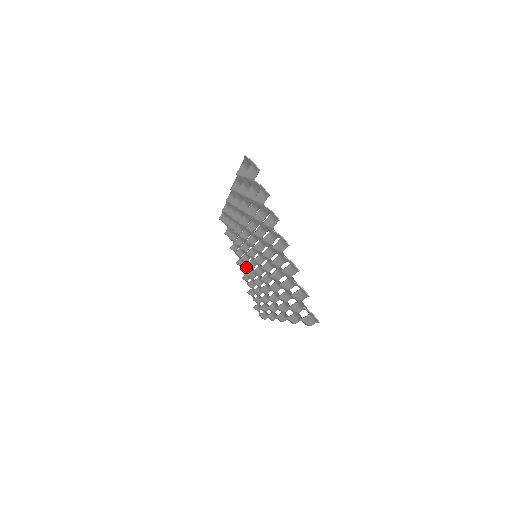
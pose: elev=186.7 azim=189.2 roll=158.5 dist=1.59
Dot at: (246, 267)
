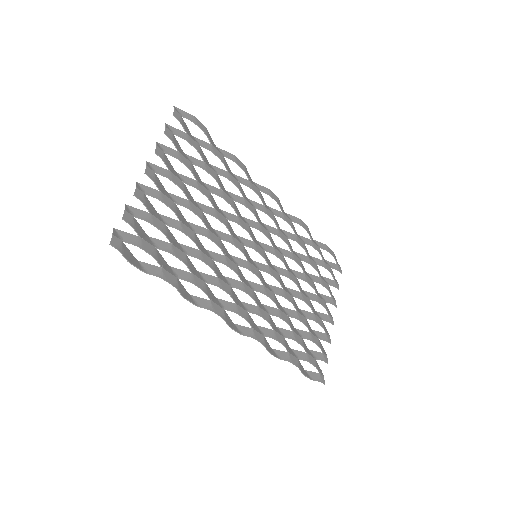
Dot at: (311, 305)
